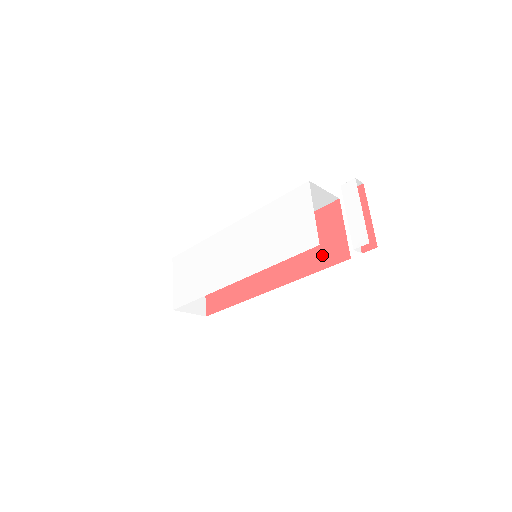
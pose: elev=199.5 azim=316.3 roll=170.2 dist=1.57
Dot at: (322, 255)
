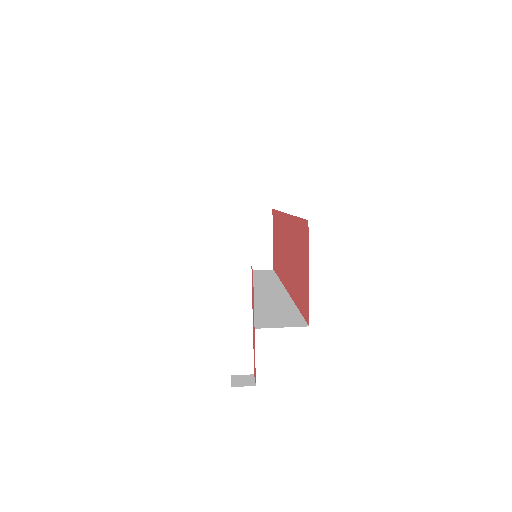
Dot at: (300, 292)
